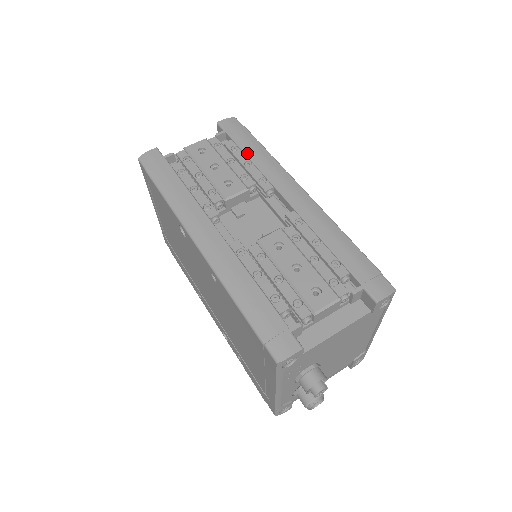
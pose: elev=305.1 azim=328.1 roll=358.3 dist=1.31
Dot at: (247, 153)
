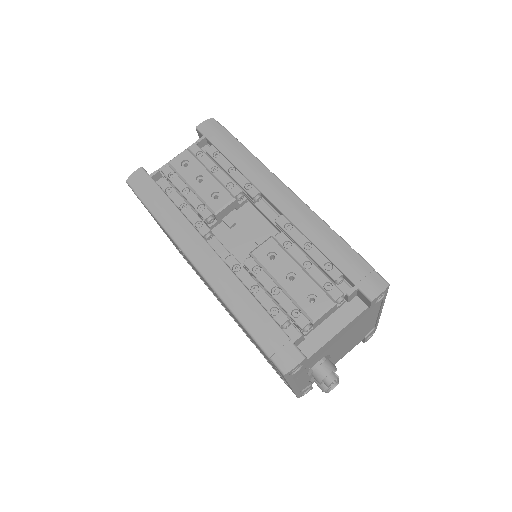
Dot at: (229, 158)
